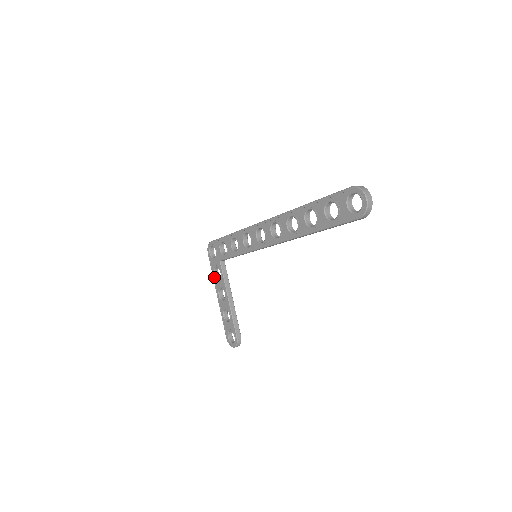
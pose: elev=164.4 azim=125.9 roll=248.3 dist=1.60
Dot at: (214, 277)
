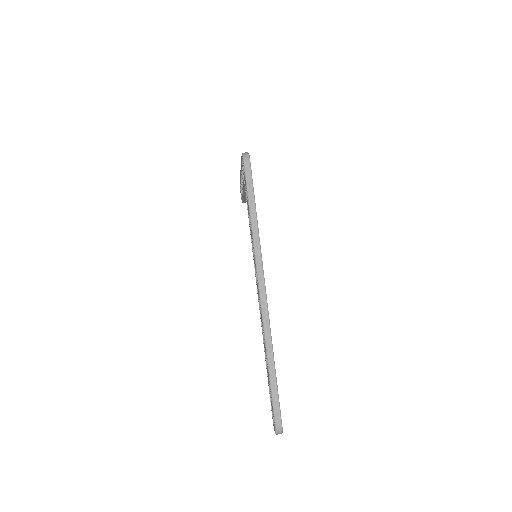
Dot at: (241, 166)
